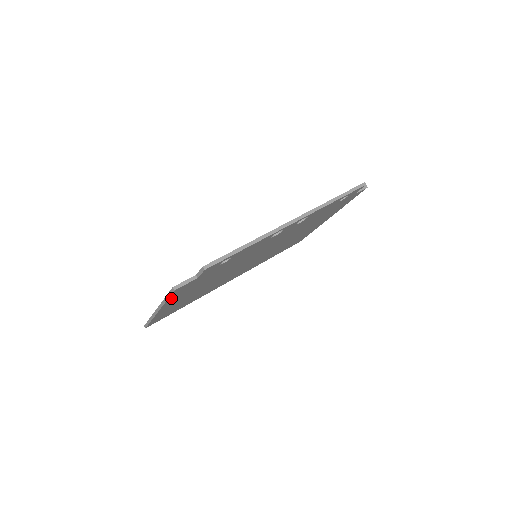
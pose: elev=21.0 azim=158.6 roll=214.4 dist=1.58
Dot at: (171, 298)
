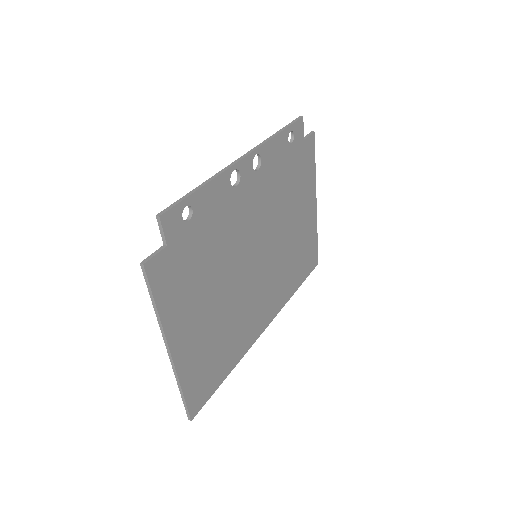
Dot at: (161, 303)
